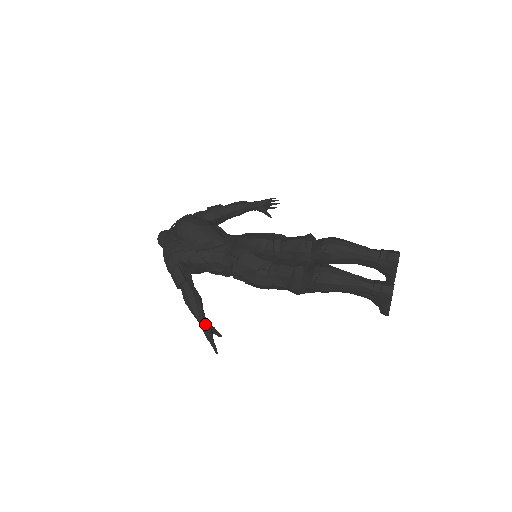
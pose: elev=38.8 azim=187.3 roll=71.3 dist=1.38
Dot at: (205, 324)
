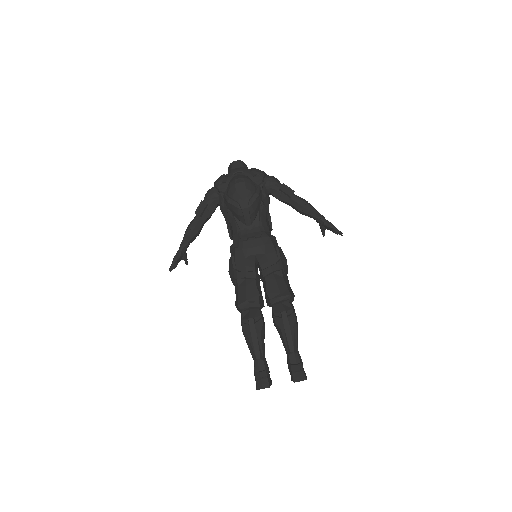
Dot at: (180, 252)
